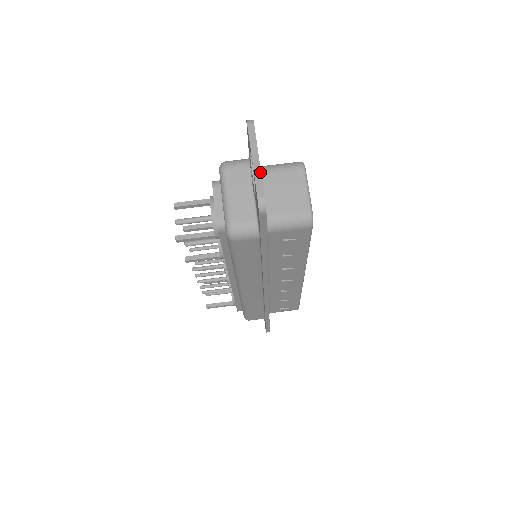
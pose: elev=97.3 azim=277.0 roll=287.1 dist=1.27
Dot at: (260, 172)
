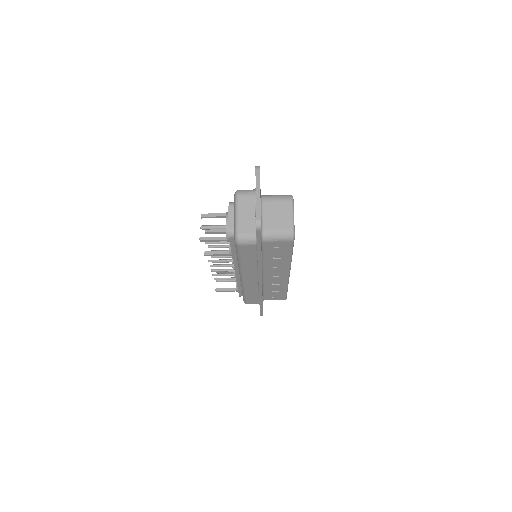
Dot at: (260, 203)
